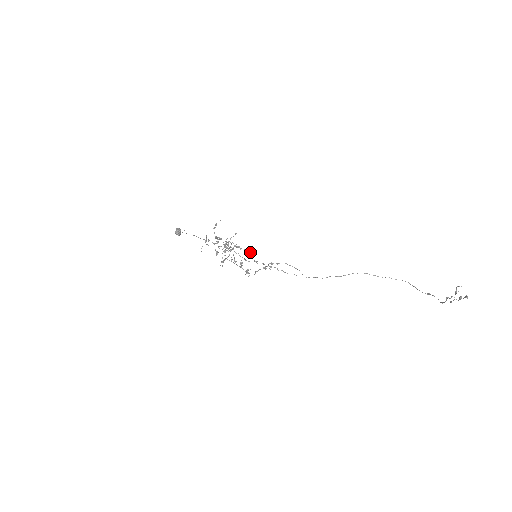
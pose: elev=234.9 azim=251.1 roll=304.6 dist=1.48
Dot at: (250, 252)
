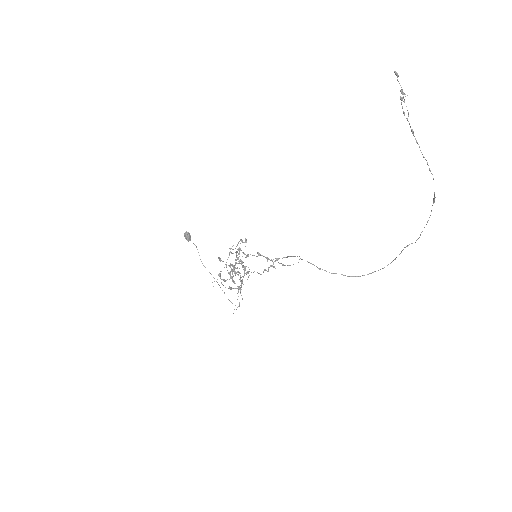
Dot at: (245, 239)
